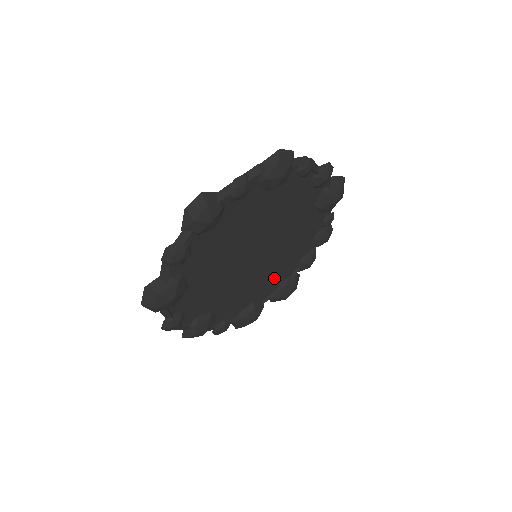
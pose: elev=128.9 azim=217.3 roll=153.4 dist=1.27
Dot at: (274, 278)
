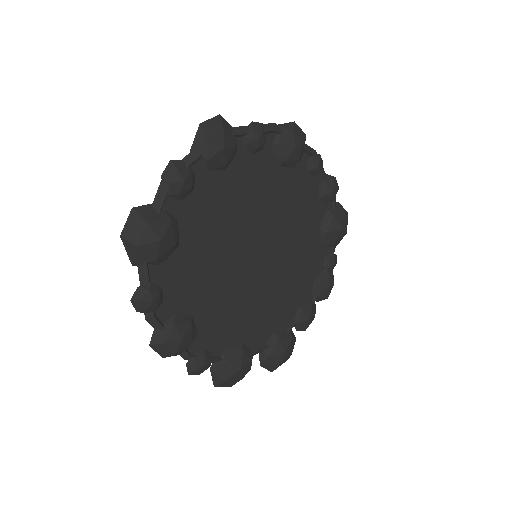
Dot at: (269, 317)
